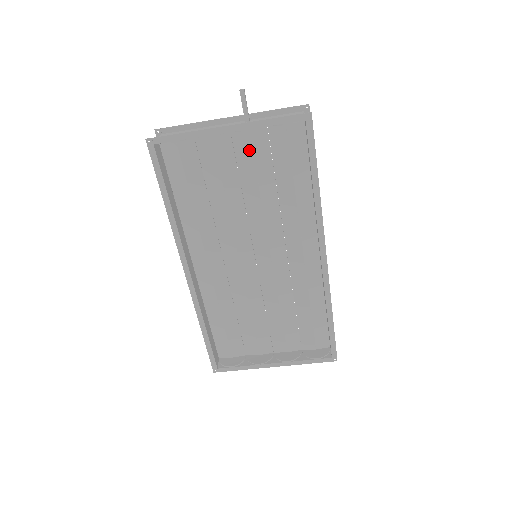
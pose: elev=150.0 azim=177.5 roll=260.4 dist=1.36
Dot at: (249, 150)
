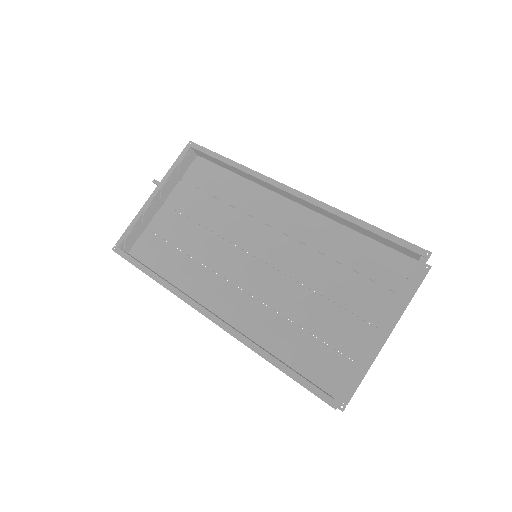
Dot at: (183, 200)
